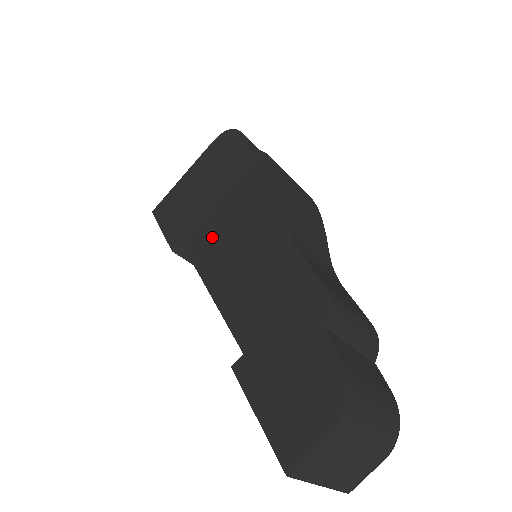
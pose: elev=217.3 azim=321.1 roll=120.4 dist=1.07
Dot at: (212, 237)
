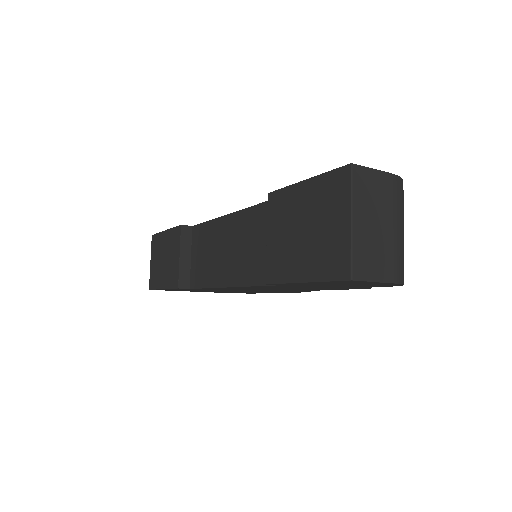
Dot at: occluded
